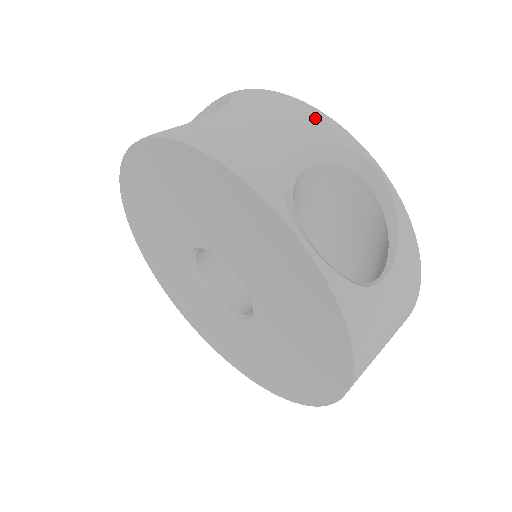
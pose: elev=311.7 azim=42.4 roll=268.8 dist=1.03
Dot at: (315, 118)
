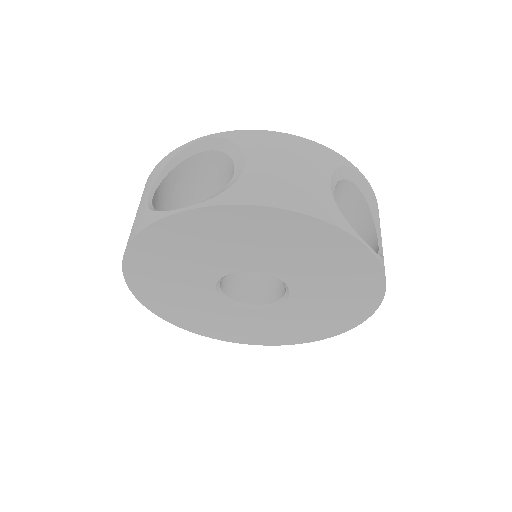
Dot at: (318, 150)
